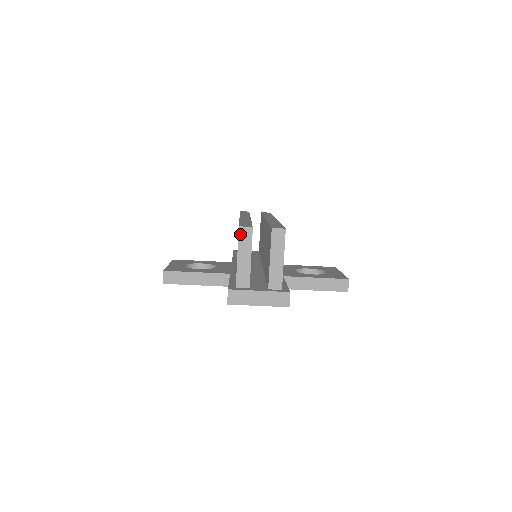
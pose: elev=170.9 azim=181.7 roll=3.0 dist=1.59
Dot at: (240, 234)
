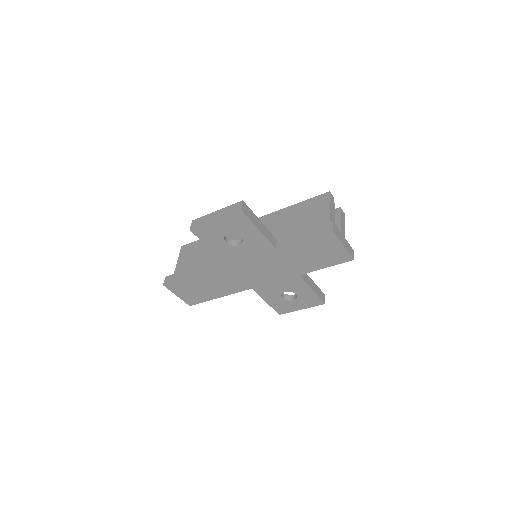
Dot at: (330, 196)
